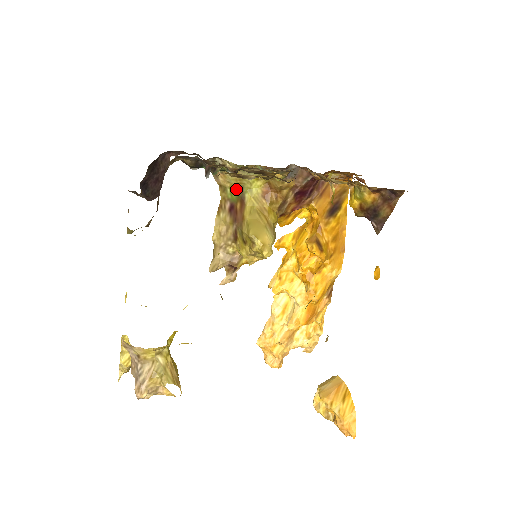
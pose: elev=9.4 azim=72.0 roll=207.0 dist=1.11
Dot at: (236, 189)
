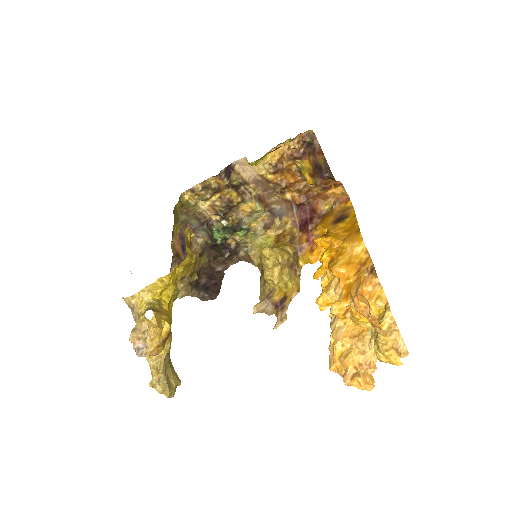
Dot at: occluded
